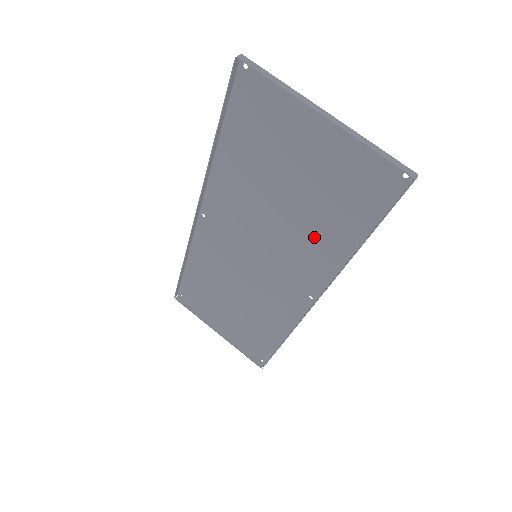
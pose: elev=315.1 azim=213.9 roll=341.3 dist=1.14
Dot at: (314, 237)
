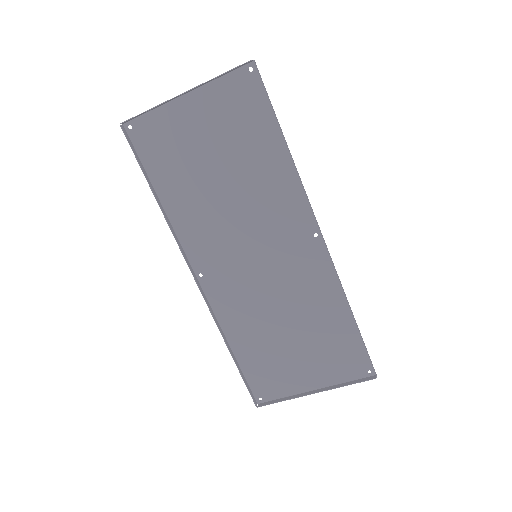
Dot at: (263, 181)
